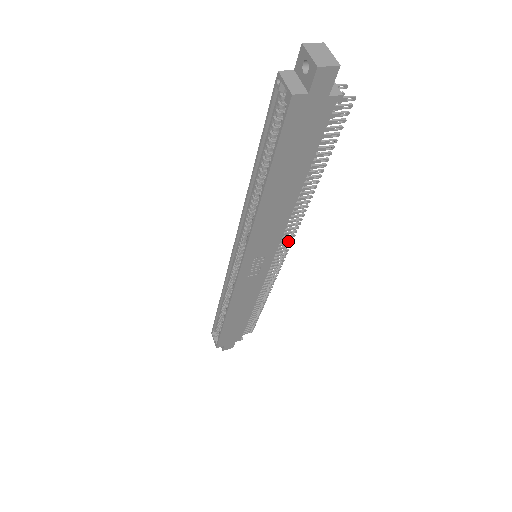
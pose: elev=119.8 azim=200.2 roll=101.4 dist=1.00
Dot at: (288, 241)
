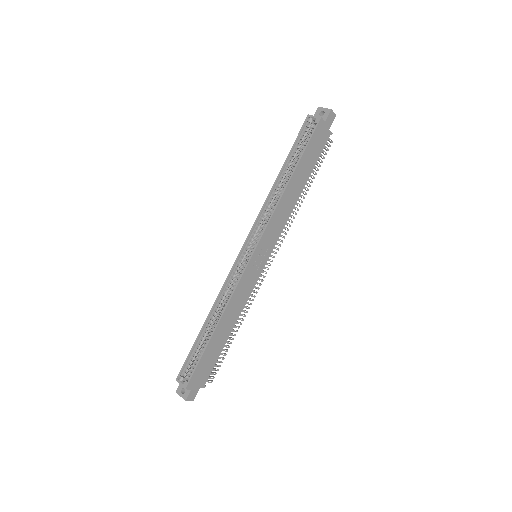
Dot at: (278, 245)
